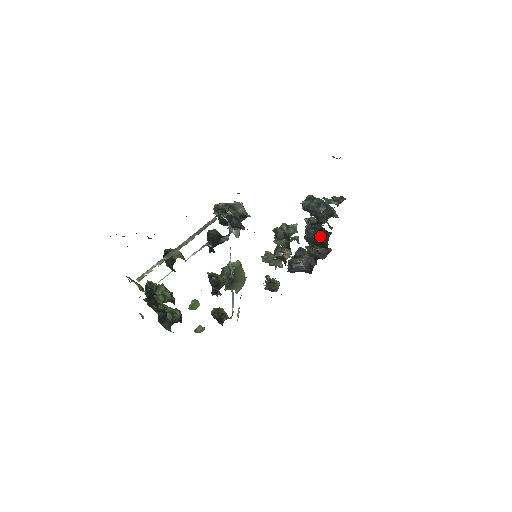
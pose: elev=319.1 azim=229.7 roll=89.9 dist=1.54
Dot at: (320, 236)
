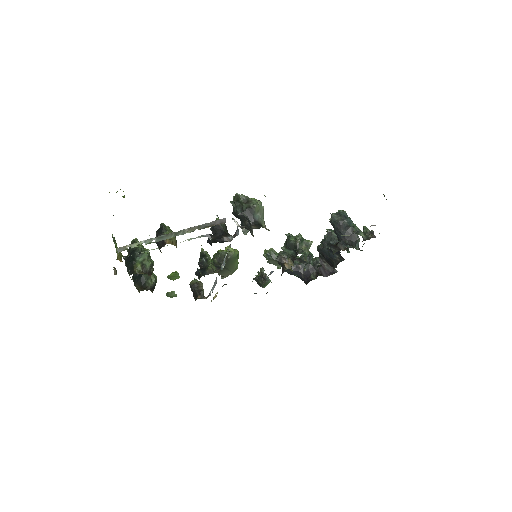
Dot at: (333, 255)
